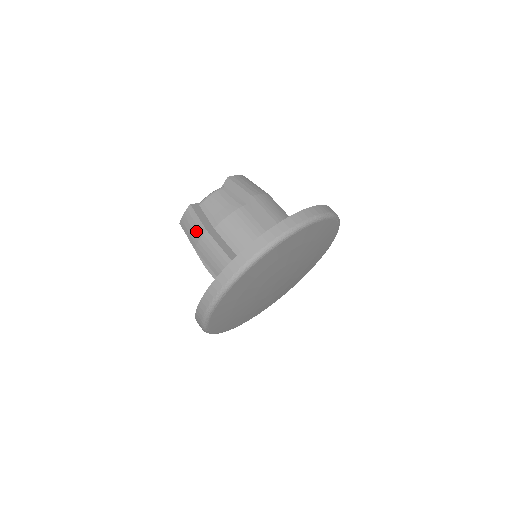
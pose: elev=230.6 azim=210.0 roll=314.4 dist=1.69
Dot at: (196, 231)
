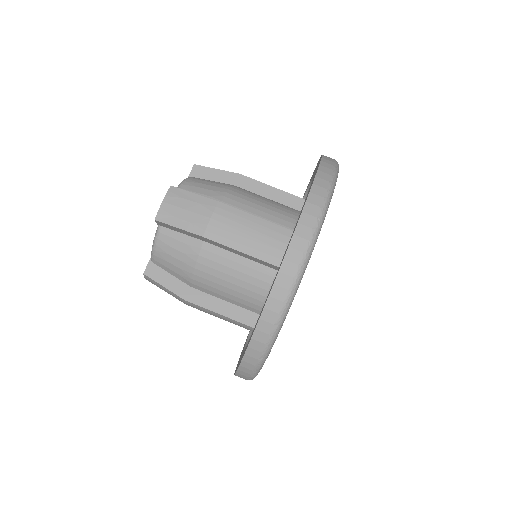
Dot at: occluded
